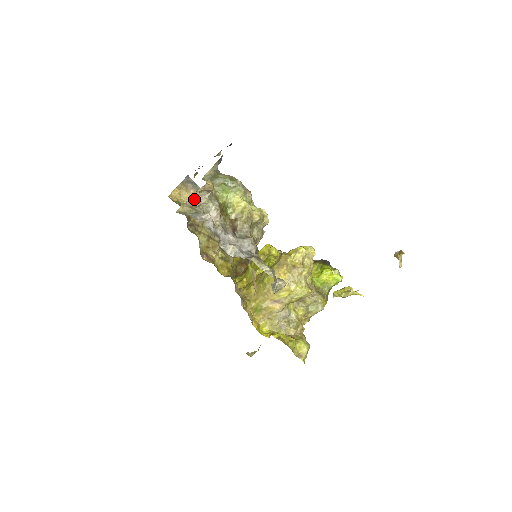
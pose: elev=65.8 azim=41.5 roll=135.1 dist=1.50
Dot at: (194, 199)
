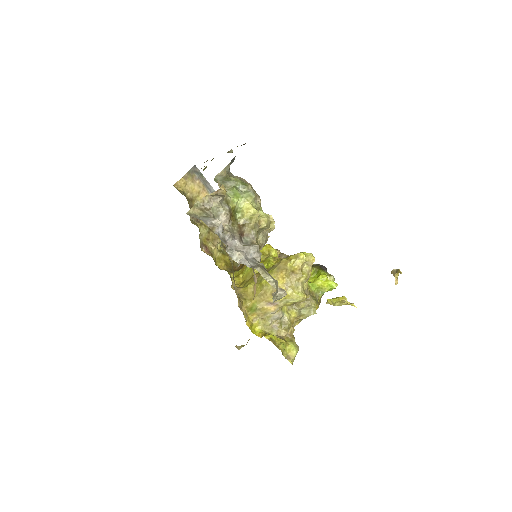
Dot at: (205, 202)
